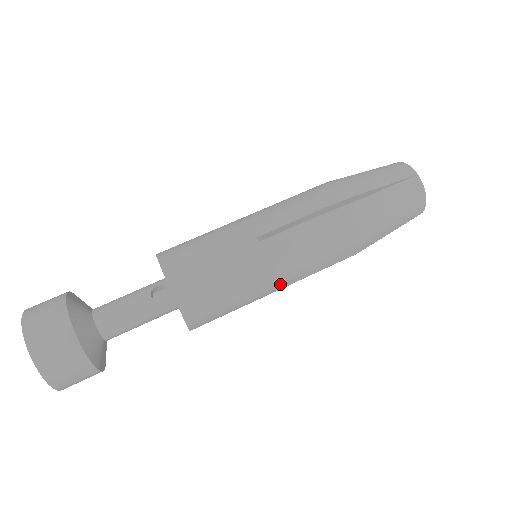
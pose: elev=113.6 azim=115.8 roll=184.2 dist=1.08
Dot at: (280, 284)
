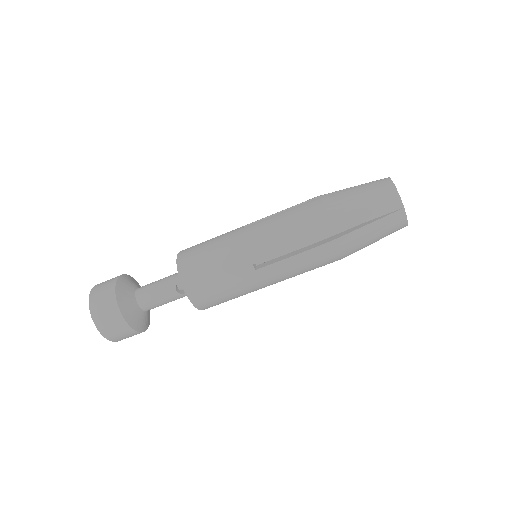
Dot at: occluded
